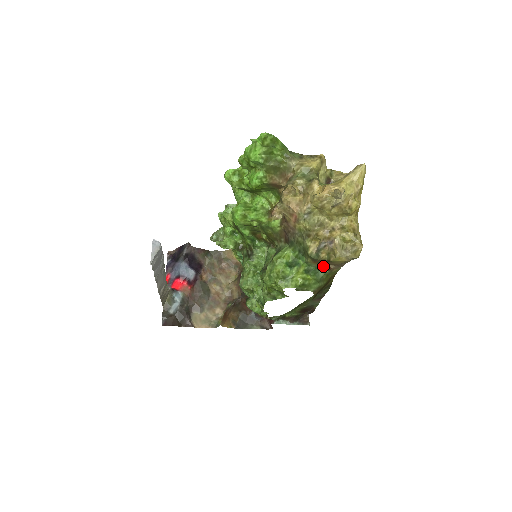
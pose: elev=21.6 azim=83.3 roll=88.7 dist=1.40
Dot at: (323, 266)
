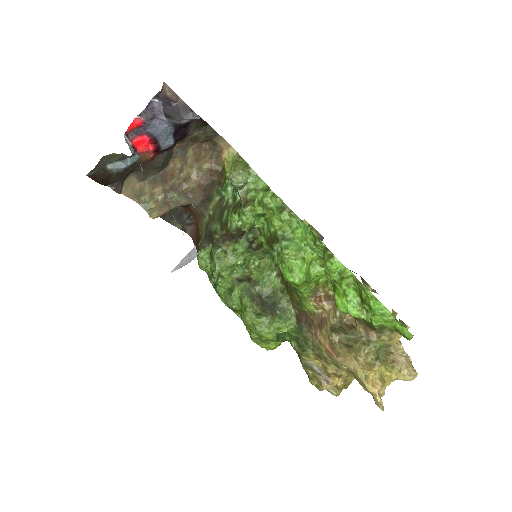
Dot at: occluded
